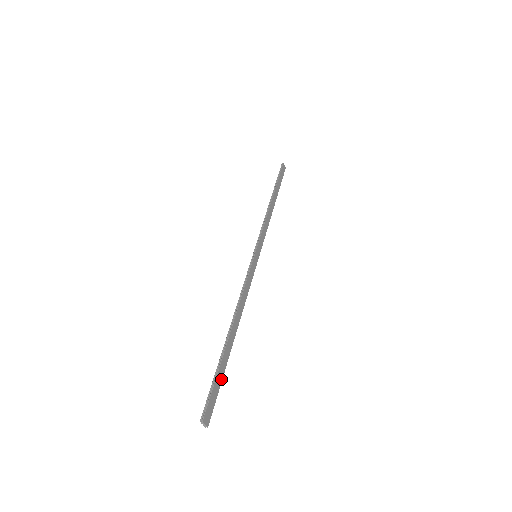
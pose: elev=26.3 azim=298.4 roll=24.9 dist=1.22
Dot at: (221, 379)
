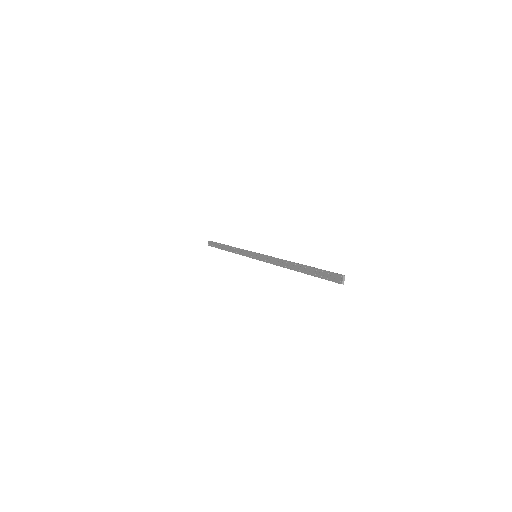
Dot at: (319, 276)
